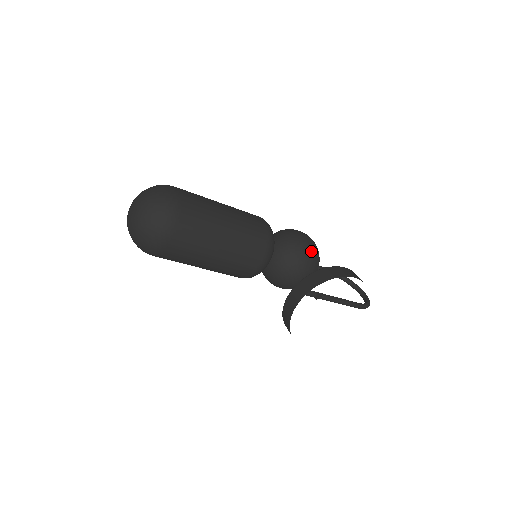
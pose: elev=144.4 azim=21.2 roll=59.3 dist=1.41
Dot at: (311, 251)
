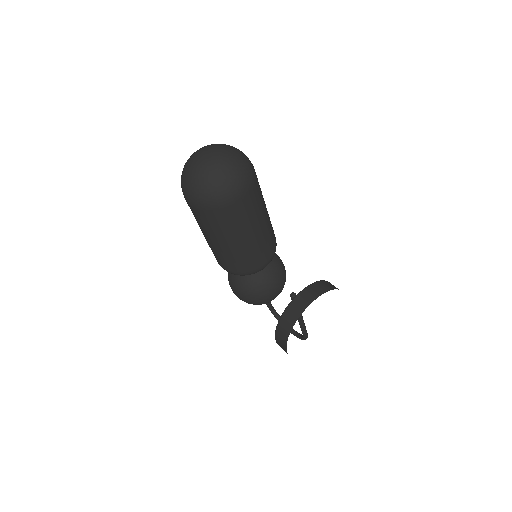
Dot at: occluded
